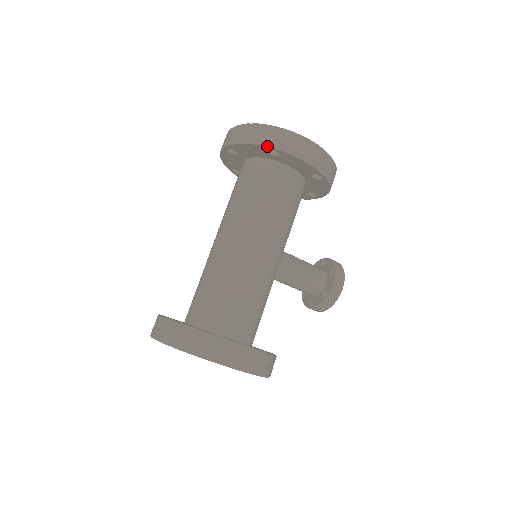
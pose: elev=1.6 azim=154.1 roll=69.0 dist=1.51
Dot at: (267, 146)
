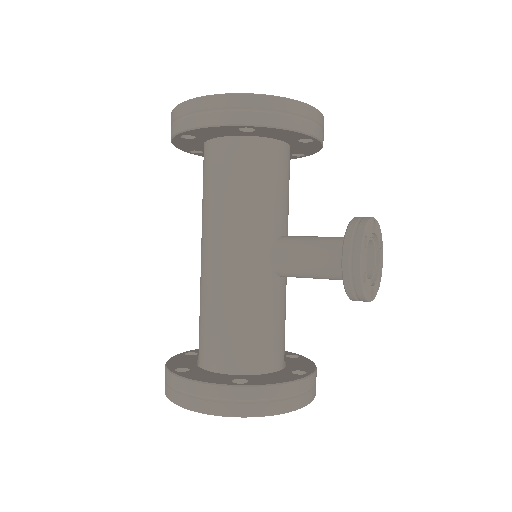
Dot at: (173, 136)
